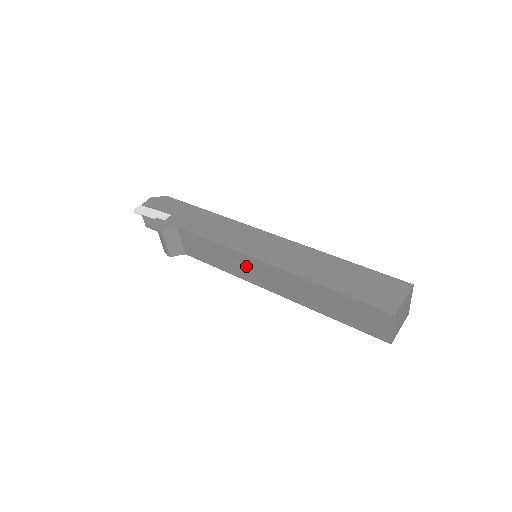
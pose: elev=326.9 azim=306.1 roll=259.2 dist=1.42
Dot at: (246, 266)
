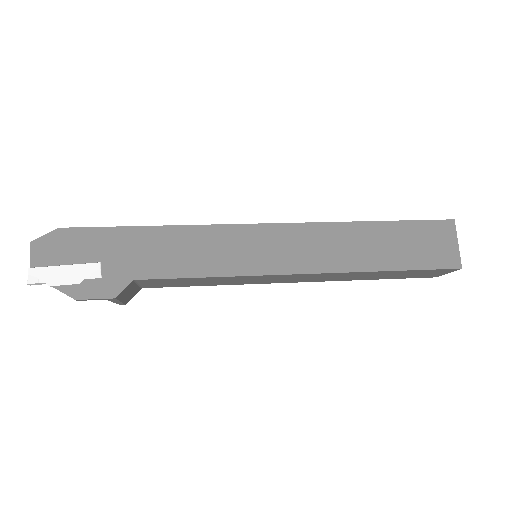
Dot at: (259, 279)
